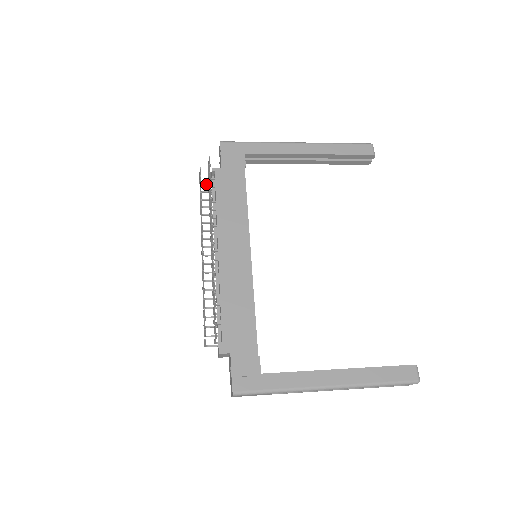
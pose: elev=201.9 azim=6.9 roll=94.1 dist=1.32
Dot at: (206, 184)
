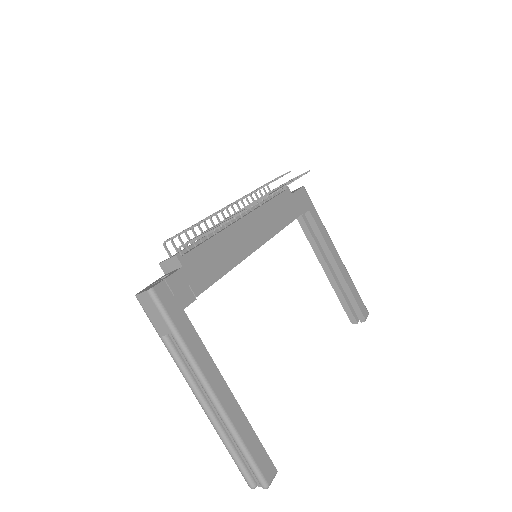
Dot at: occluded
